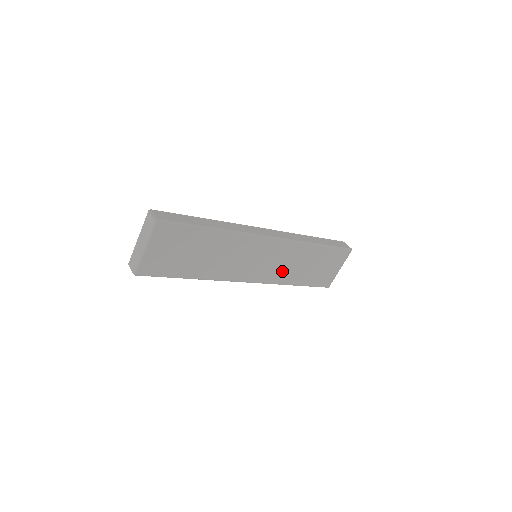
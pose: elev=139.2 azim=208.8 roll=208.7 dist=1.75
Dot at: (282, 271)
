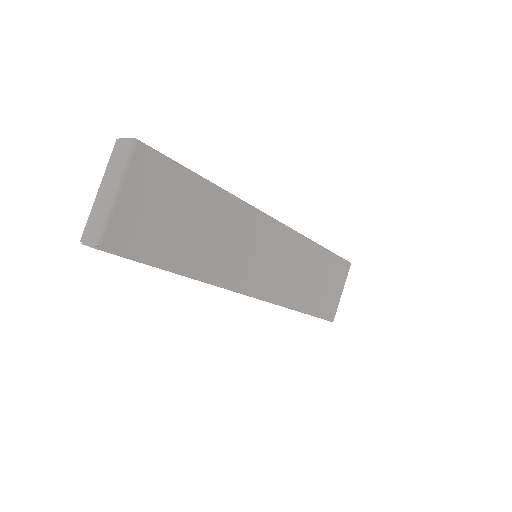
Dot at: (288, 283)
